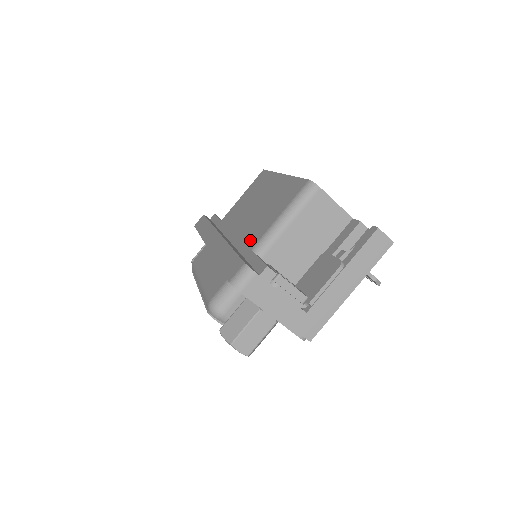
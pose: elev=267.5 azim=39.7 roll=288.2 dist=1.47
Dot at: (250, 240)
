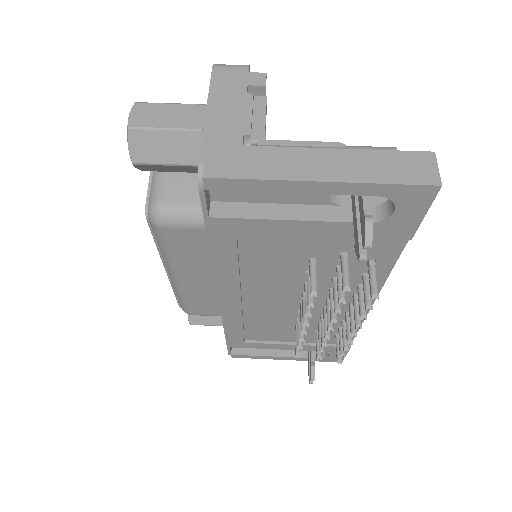
Dot at: occluded
